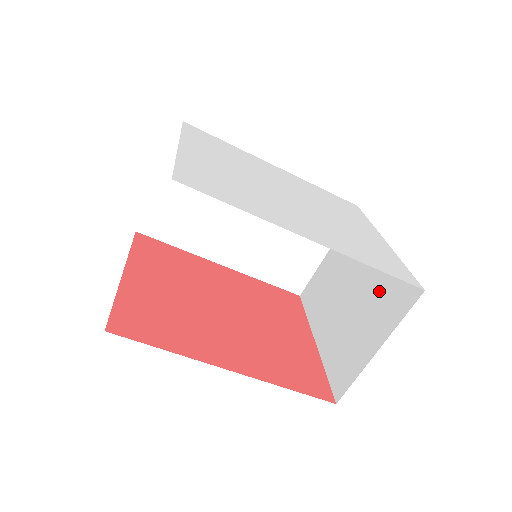
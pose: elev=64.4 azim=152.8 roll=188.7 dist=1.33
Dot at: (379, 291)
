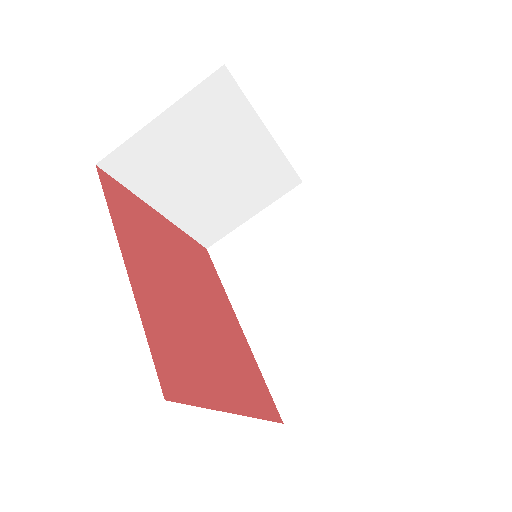
Dot at: occluded
